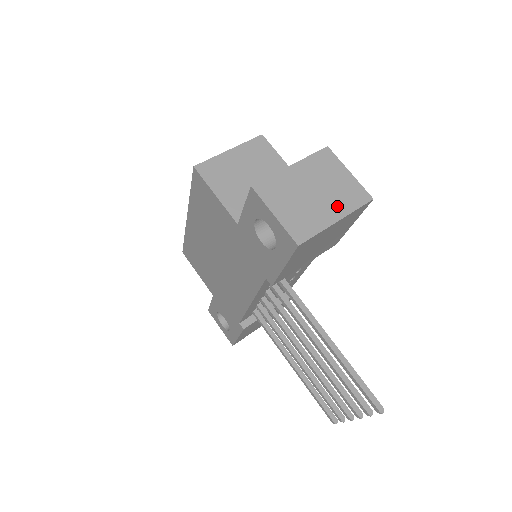
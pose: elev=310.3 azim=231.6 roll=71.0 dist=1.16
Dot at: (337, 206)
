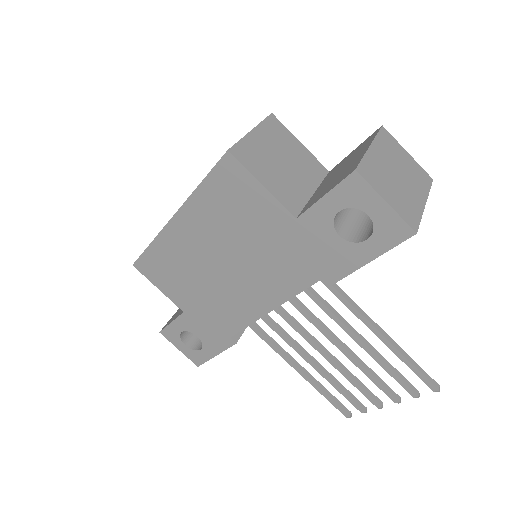
Dot at: (418, 188)
